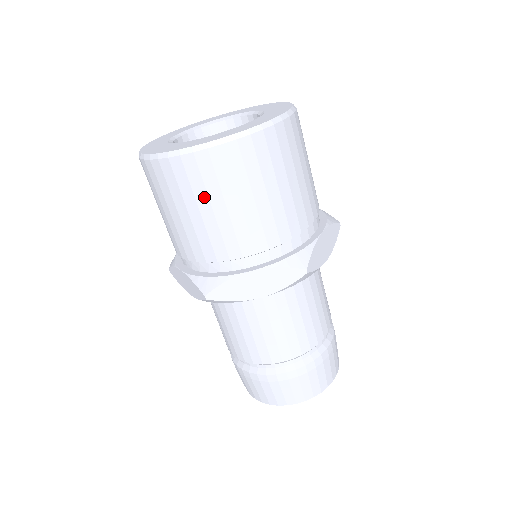
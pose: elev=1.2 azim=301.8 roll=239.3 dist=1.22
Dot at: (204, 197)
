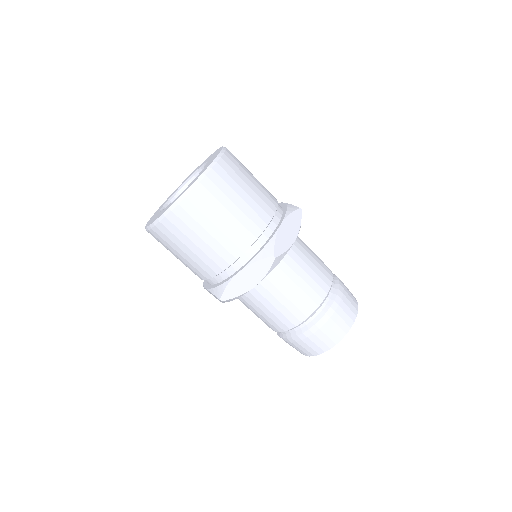
Dot at: (186, 239)
